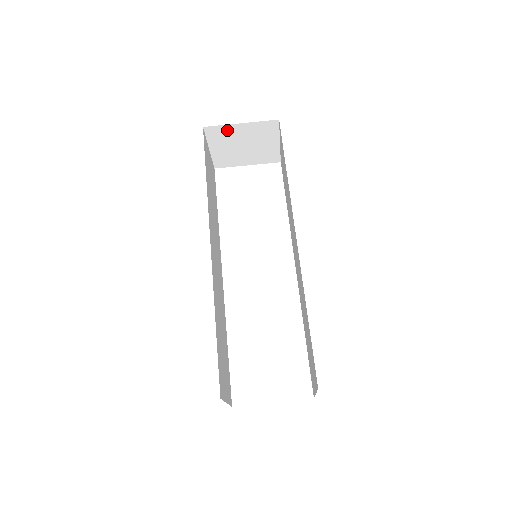
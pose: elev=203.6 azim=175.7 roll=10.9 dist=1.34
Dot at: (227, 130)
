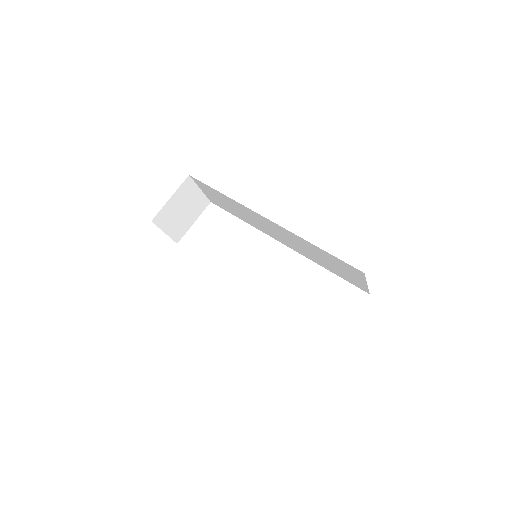
Dot at: (166, 210)
